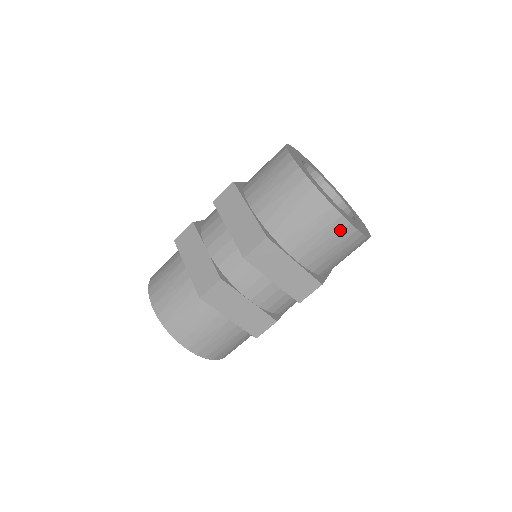
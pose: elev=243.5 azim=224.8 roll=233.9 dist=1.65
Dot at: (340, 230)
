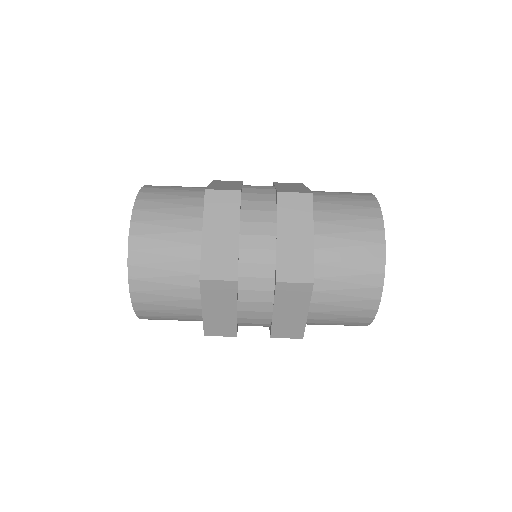
Dot at: (363, 316)
